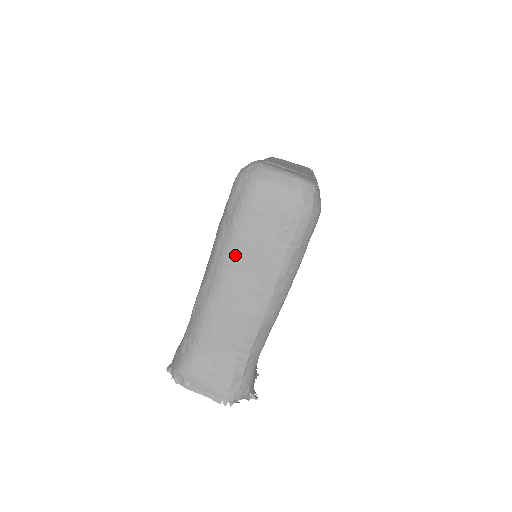
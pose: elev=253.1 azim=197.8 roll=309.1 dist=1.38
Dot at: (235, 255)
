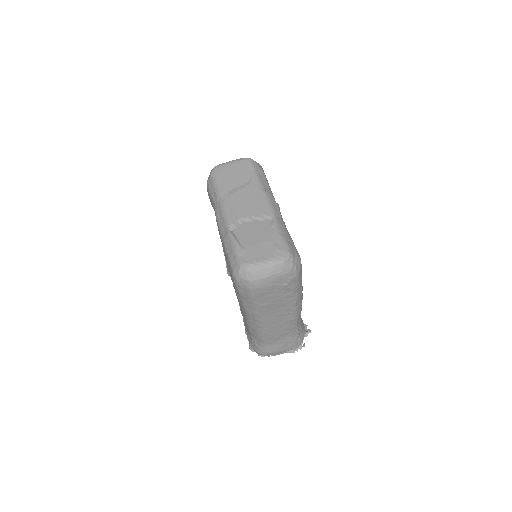
Dot at: (263, 312)
